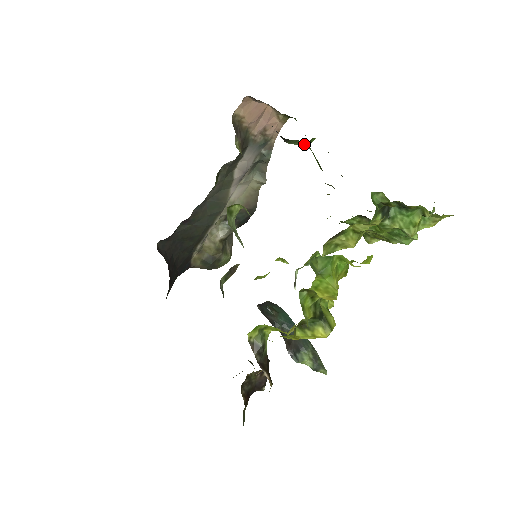
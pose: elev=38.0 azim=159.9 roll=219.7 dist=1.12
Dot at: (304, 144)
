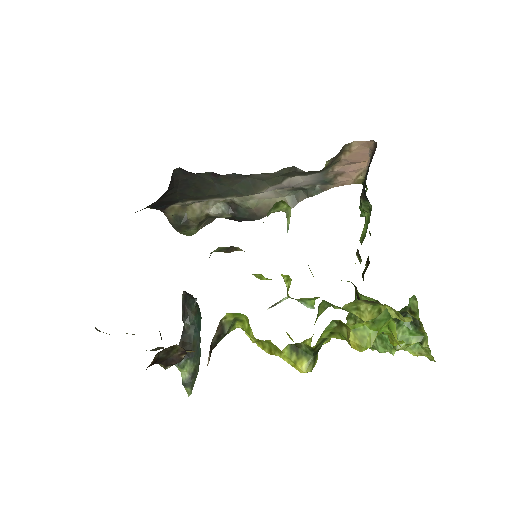
Dot at: (366, 213)
